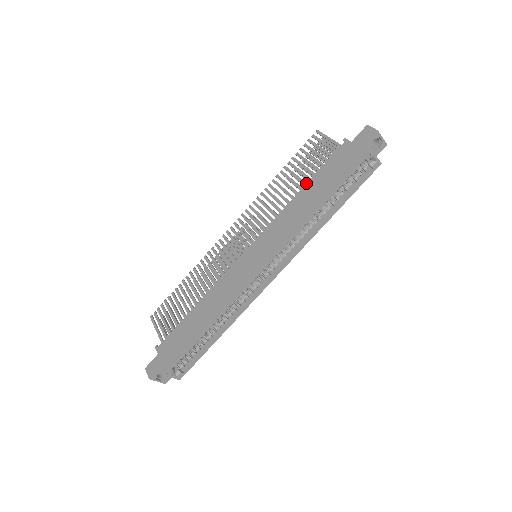
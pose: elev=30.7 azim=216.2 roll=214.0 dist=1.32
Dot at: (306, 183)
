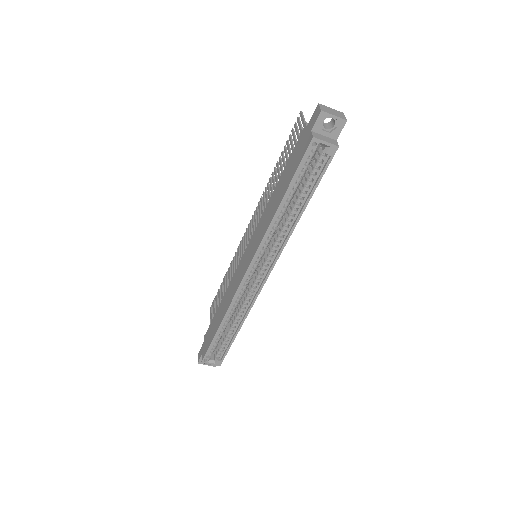
Dot at: occluded
